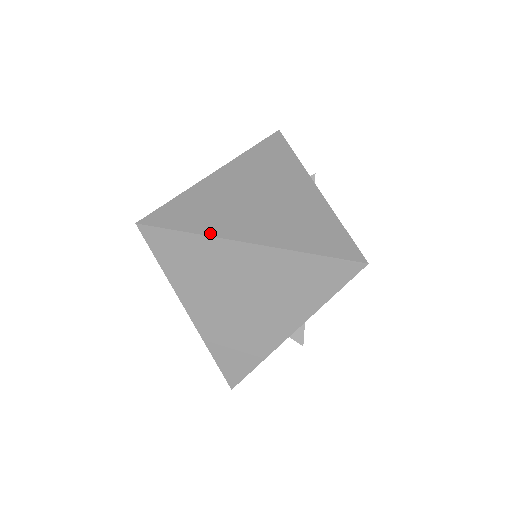
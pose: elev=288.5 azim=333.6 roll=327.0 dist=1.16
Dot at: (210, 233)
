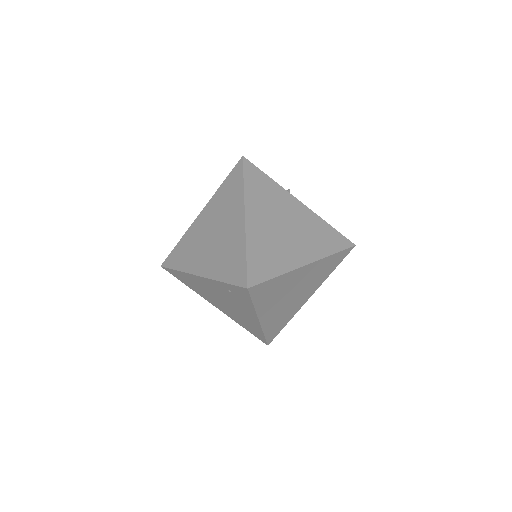
Dot at: (287, 270)
